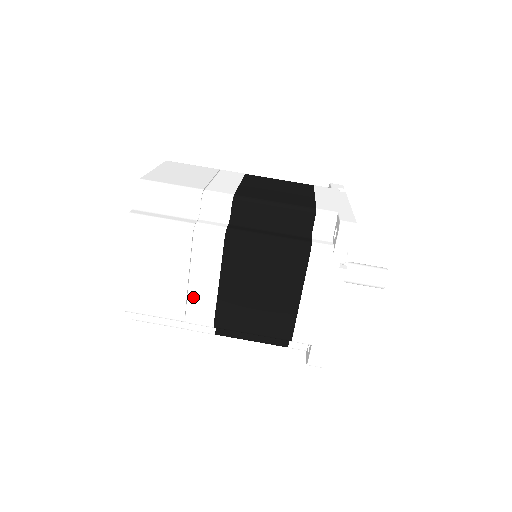
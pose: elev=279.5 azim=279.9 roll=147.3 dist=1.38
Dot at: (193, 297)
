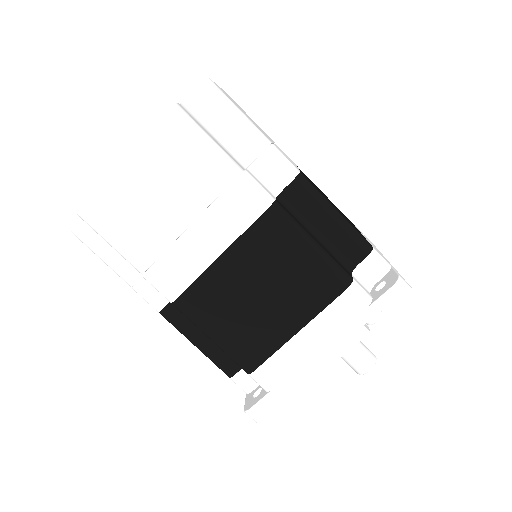
Dot at: (177, 252)
